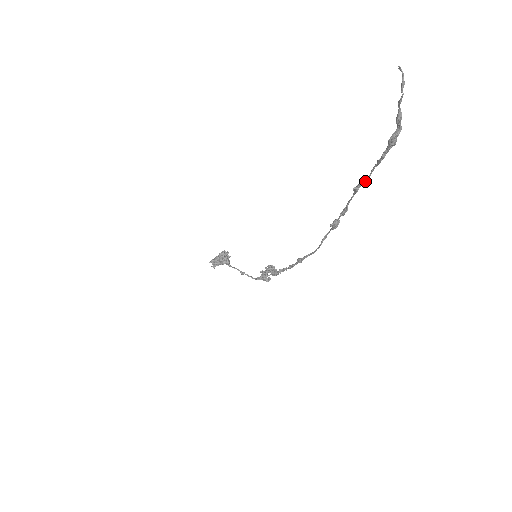
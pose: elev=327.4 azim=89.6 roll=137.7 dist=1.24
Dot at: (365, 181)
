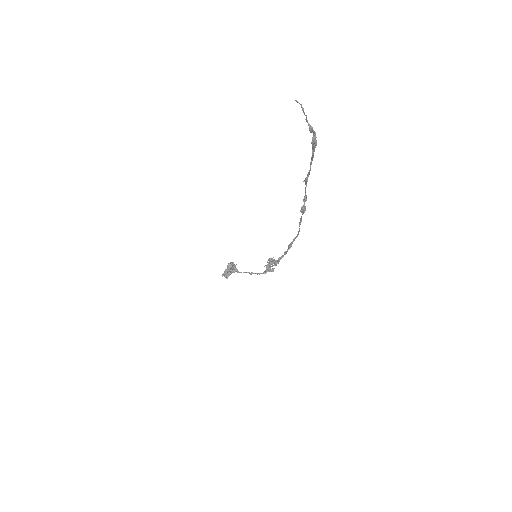
Dot at: (309, 173)
